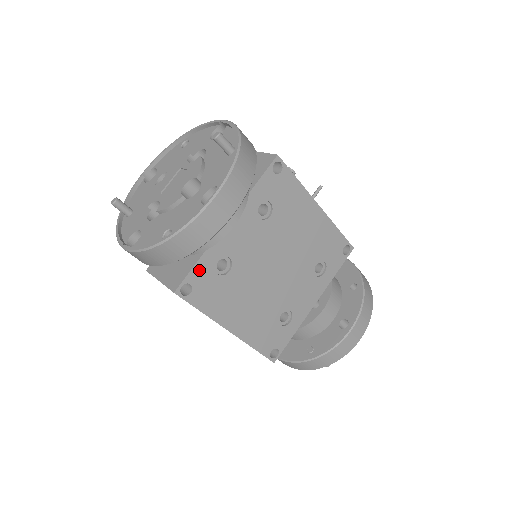
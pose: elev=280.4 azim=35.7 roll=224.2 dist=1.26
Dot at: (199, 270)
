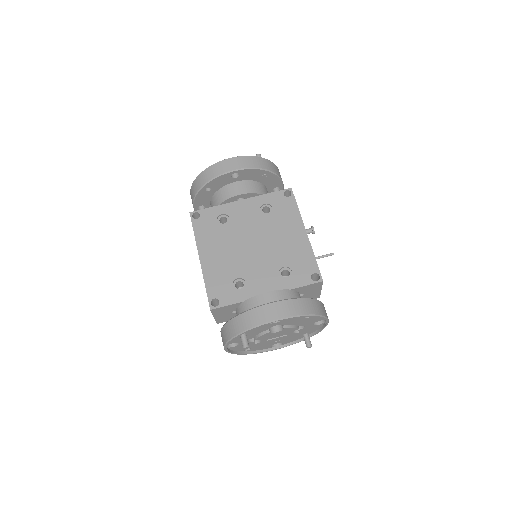
Dot at: (209, 212)
